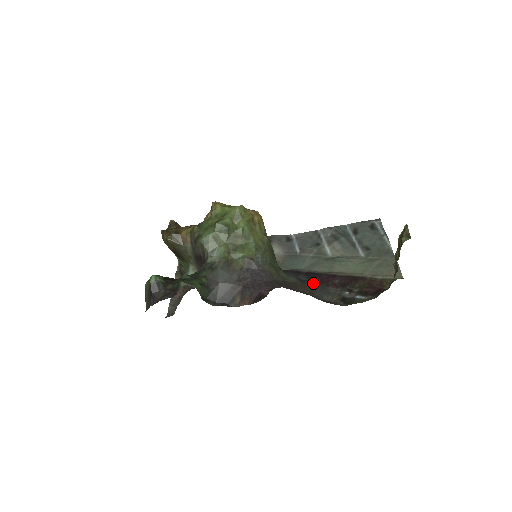
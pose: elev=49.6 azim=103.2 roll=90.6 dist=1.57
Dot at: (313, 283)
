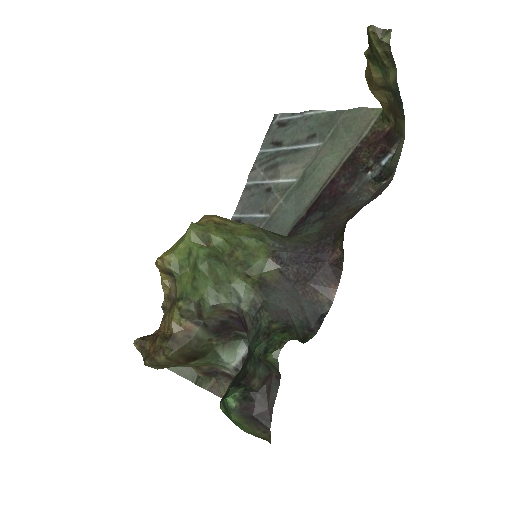
Dot at: (332, 207)
